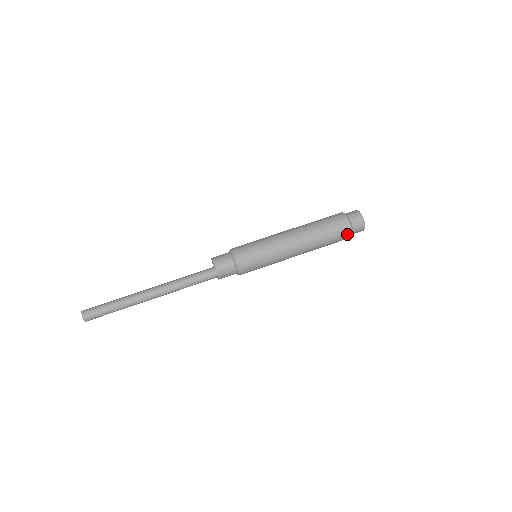
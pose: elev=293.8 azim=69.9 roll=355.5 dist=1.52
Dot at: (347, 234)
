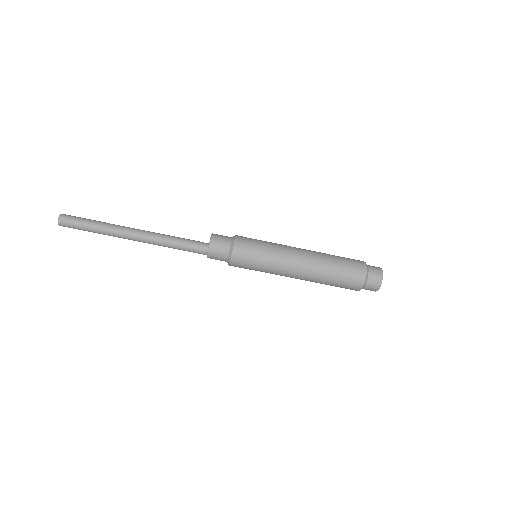
Dot at: occluded
